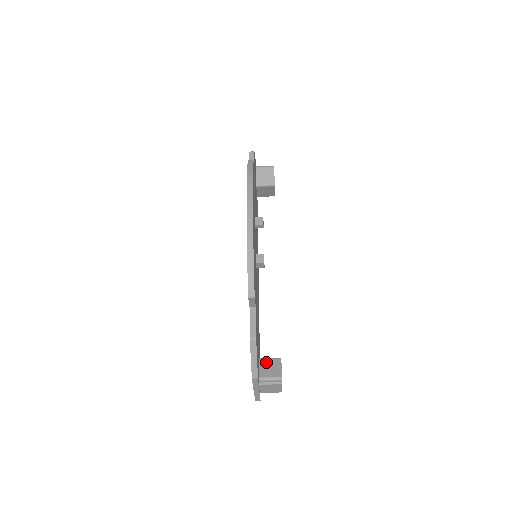
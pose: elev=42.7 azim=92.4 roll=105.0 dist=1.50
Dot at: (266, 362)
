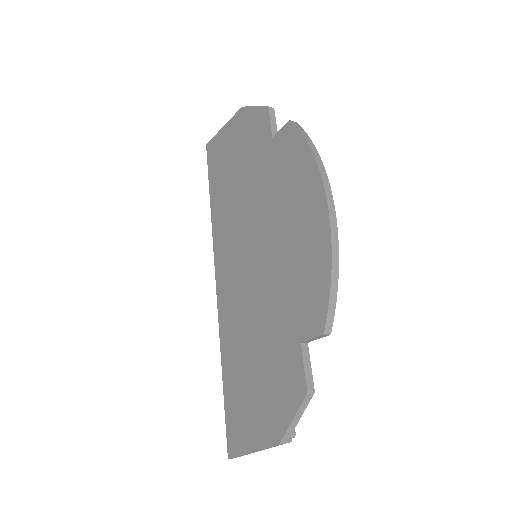
Dot at: occluded
